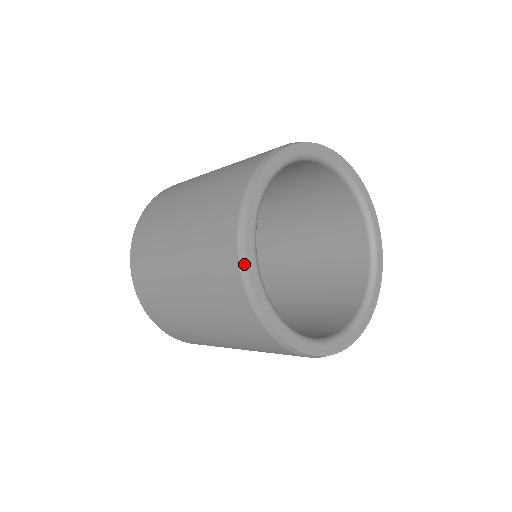
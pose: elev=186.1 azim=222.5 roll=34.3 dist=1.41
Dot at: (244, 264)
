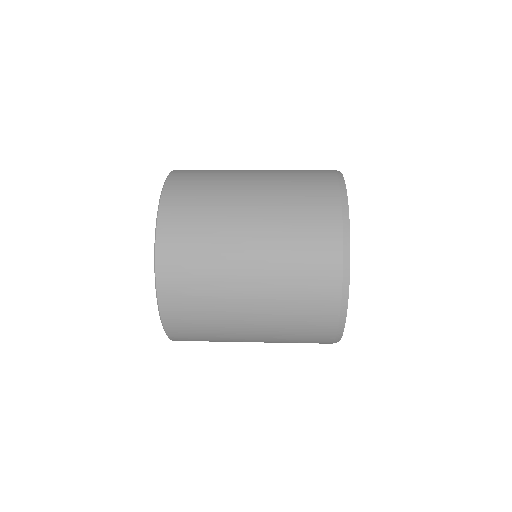
Dot at: occluded
